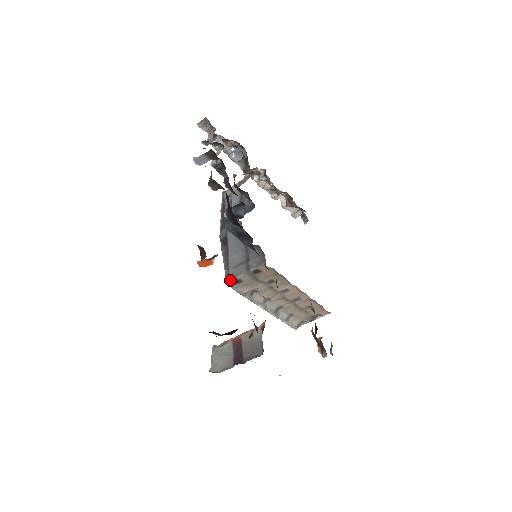
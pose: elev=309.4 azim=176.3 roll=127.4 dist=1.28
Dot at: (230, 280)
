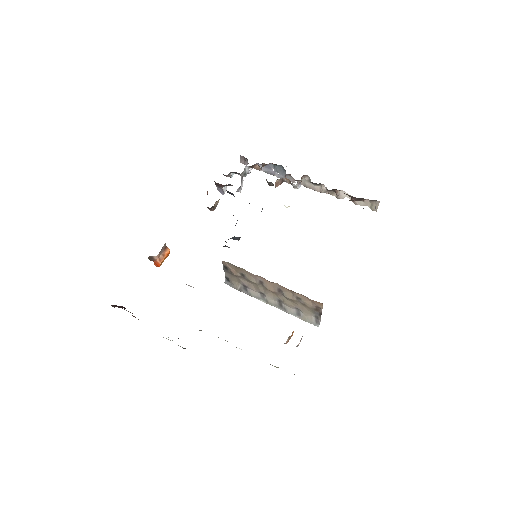
Dot at: (225, 279)
